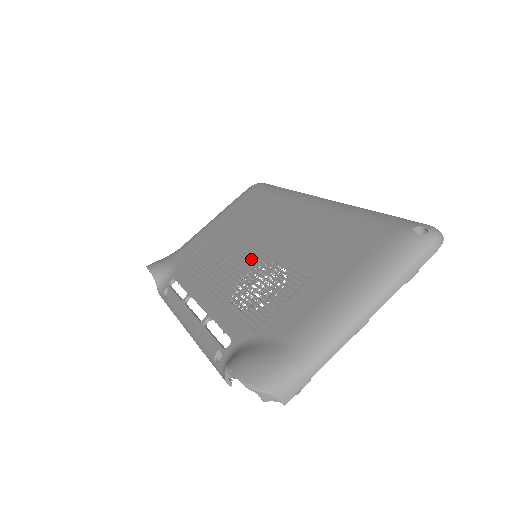
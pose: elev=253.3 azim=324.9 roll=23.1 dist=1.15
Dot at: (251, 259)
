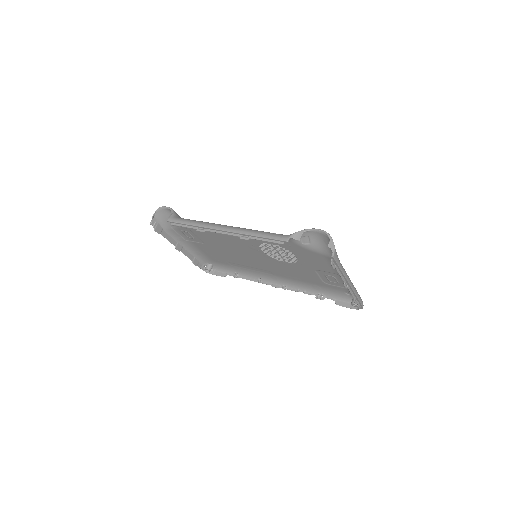
Dot at: occluded
